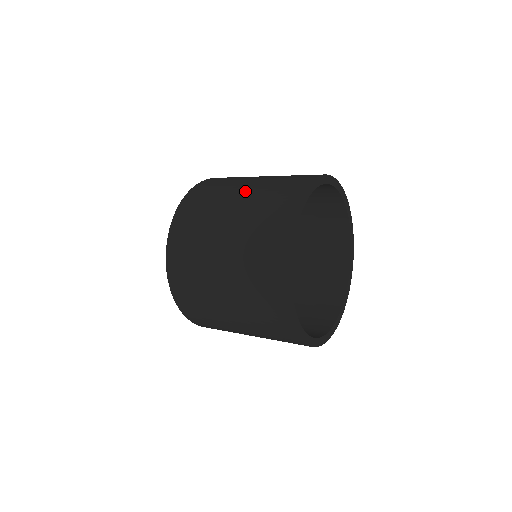
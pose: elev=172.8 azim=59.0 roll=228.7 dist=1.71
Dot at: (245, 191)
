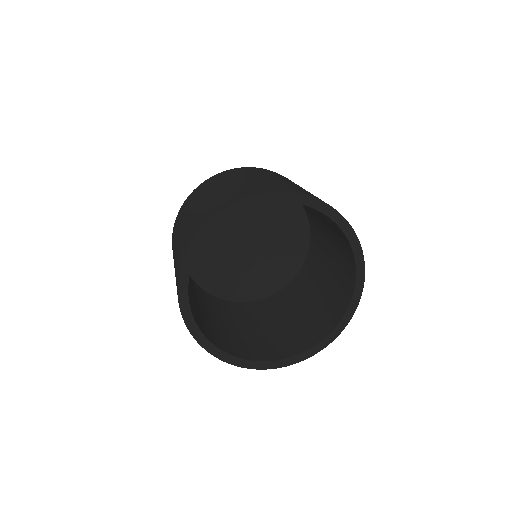
Dot at: (176, 244)
